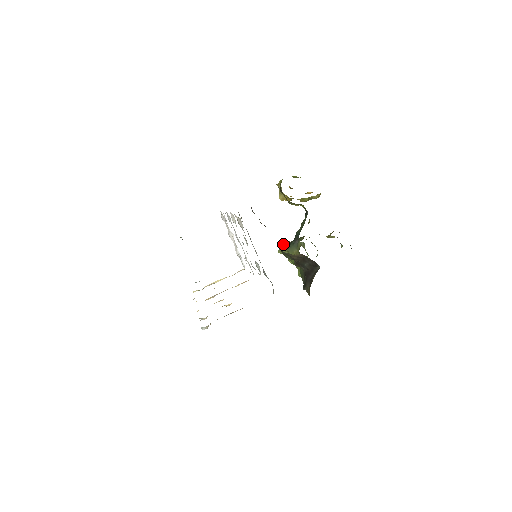
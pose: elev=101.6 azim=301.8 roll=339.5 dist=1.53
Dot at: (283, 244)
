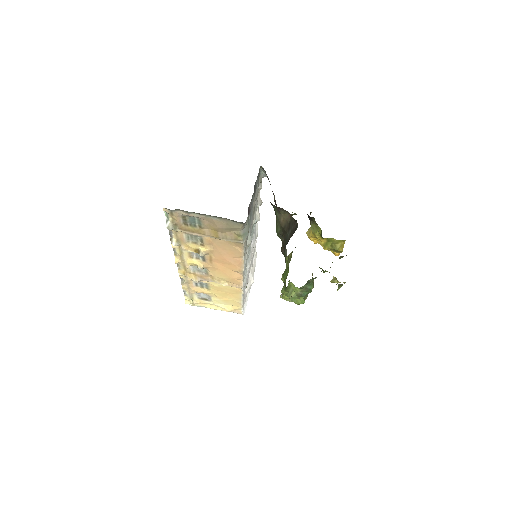
Dot at: occluded
